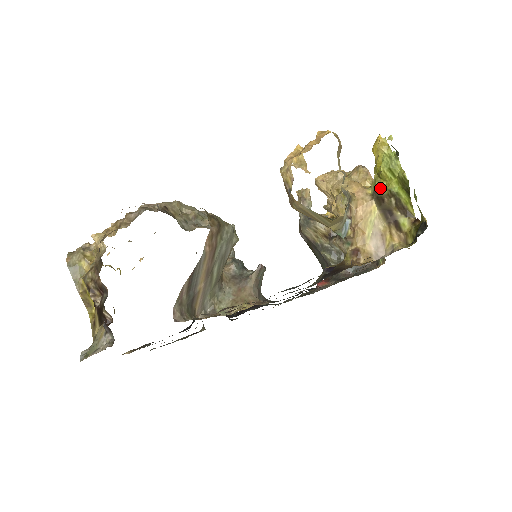
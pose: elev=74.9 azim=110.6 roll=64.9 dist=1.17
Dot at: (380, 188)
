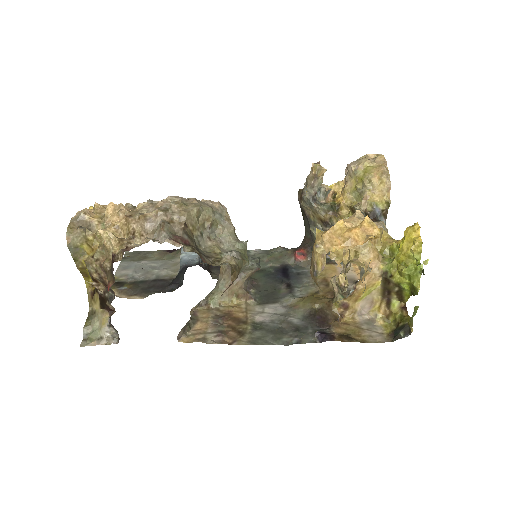
Dot at: (392, 275)
